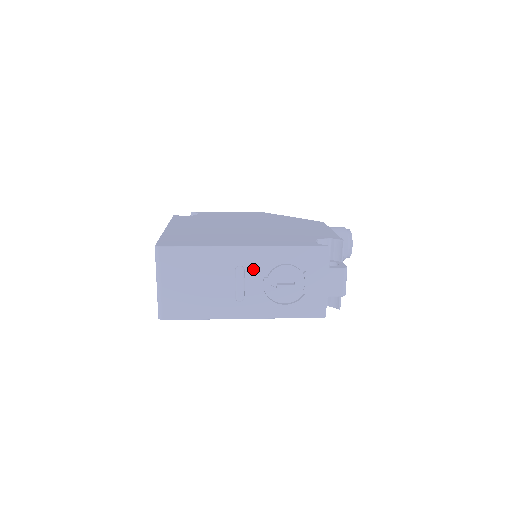
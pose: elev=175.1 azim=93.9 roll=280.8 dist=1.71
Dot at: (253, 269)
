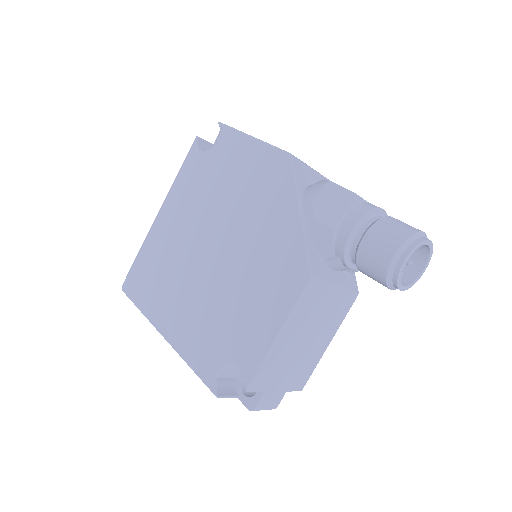
Dot at: occluded
